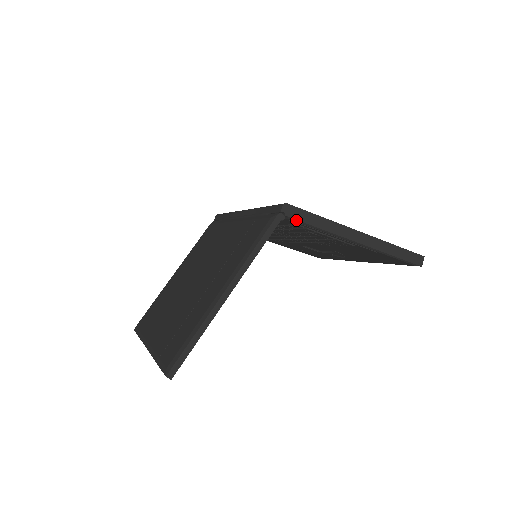
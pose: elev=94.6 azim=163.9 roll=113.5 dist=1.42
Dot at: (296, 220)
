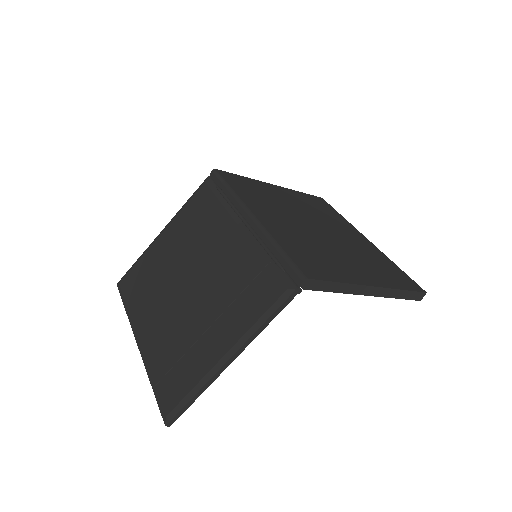
Dot at: (313, 290)
